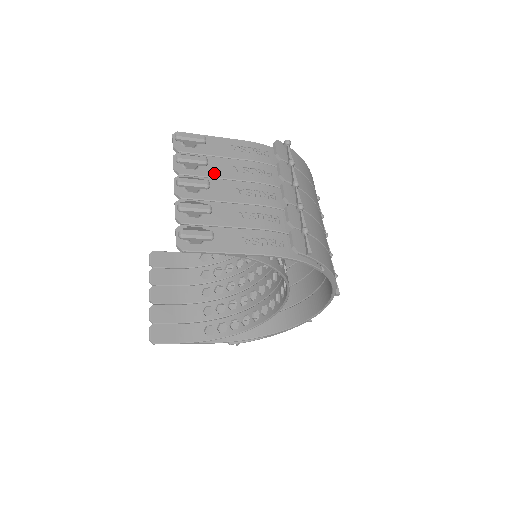
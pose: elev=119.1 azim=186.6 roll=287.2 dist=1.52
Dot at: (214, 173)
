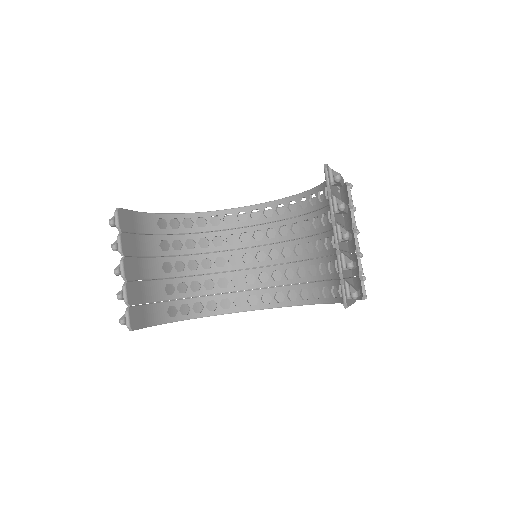
Dot at: occluded
